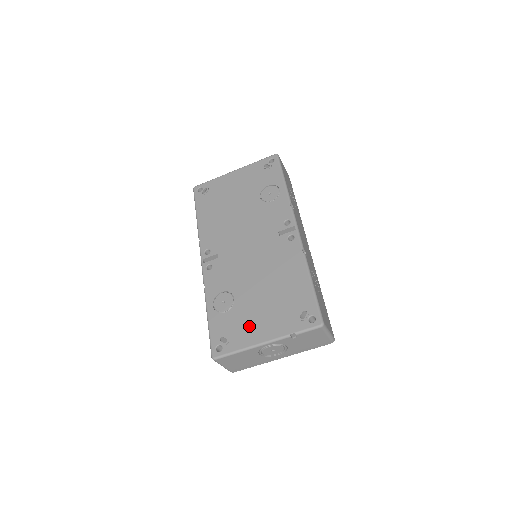
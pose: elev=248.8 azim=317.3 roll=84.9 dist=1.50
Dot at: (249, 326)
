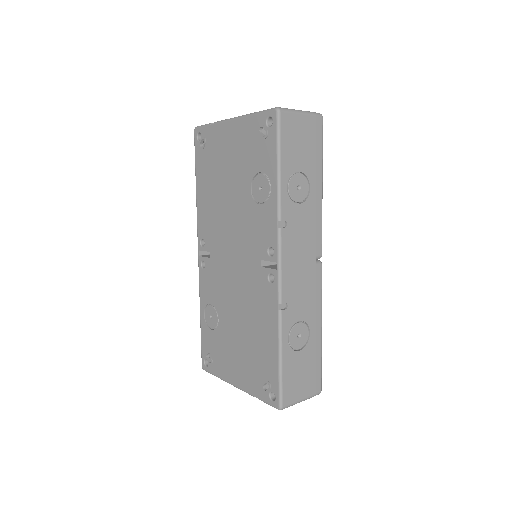
Dot at: (226, 360)
